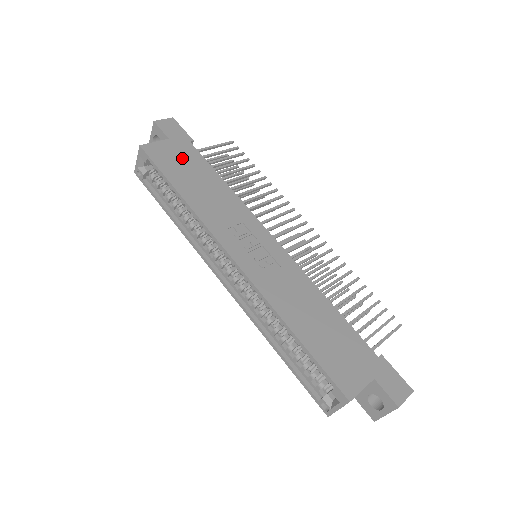
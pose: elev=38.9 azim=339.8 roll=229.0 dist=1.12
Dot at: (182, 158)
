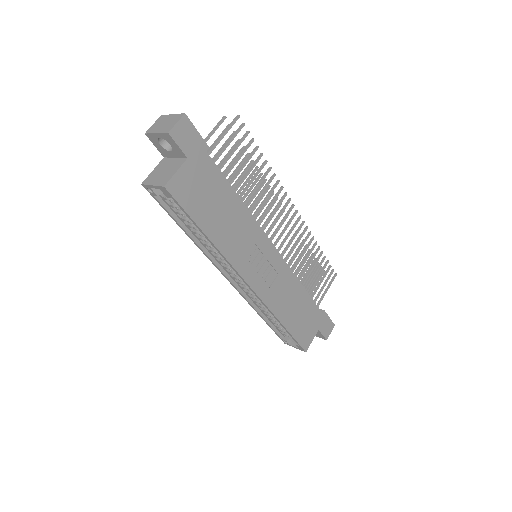
Dot at: (203, 184)
